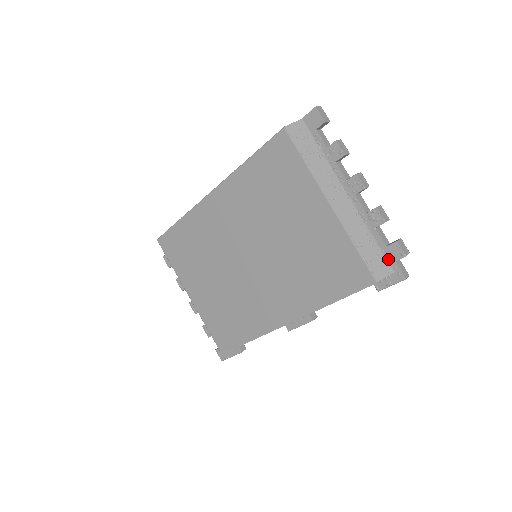
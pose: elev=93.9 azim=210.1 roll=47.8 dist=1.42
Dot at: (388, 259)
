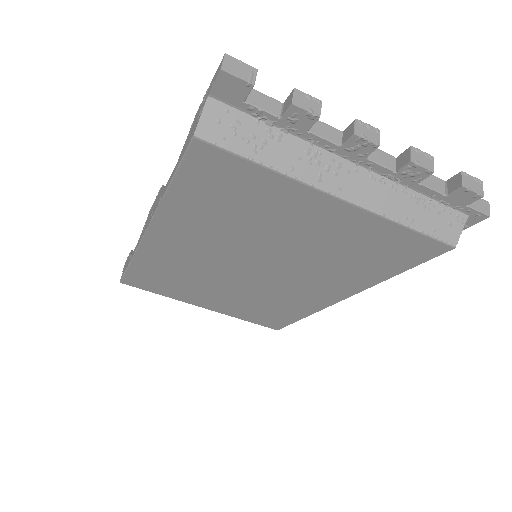
Dot at: (454, 207)
